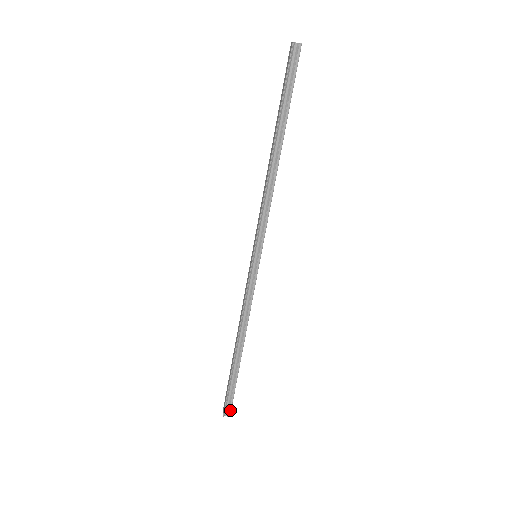
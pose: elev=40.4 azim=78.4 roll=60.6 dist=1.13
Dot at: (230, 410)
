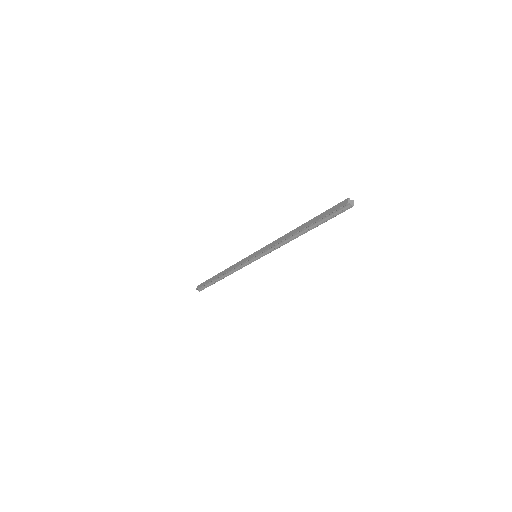
Dot at: (201, 290)
